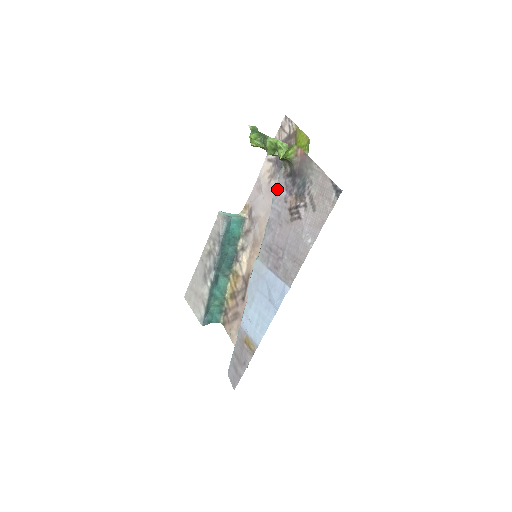
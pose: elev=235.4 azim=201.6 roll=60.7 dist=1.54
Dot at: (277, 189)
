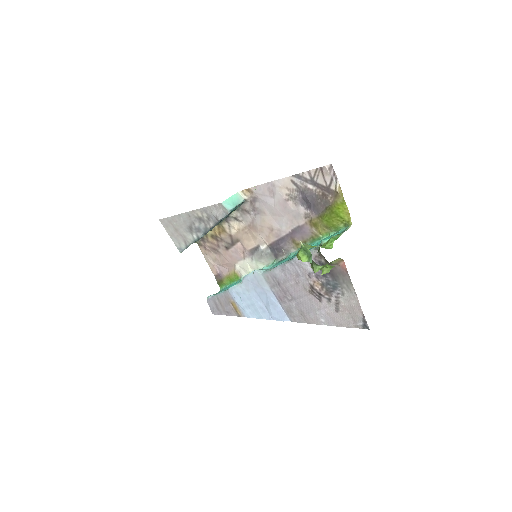
Dot at: occluded
